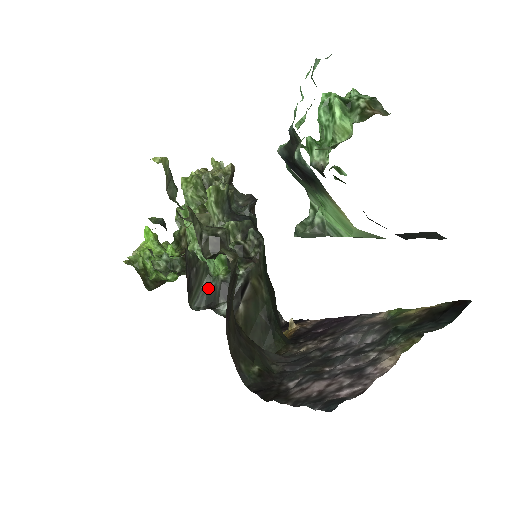
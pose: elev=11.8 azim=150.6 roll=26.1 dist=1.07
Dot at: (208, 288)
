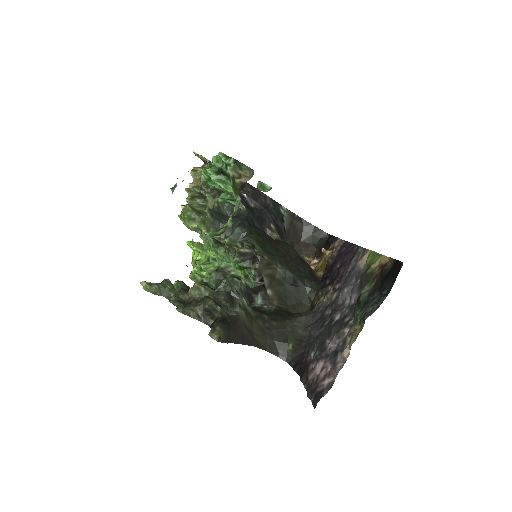
Dot at: (241, 290)
